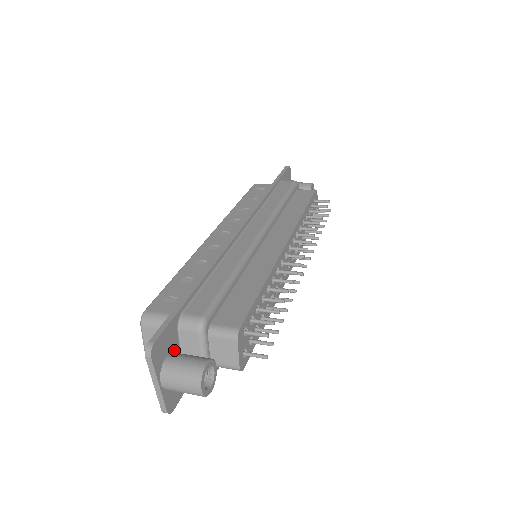
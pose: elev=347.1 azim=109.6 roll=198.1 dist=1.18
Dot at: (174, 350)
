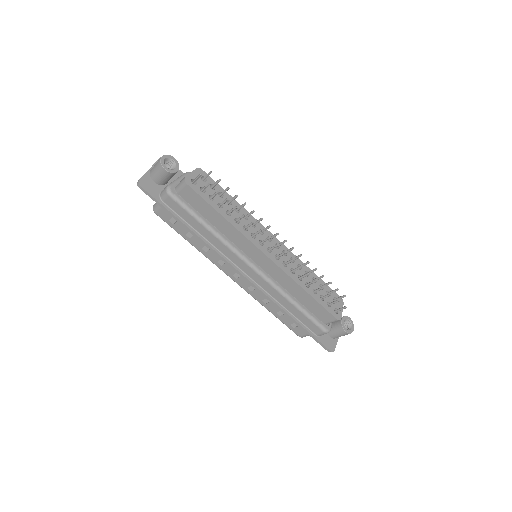
Dot at: occluded
